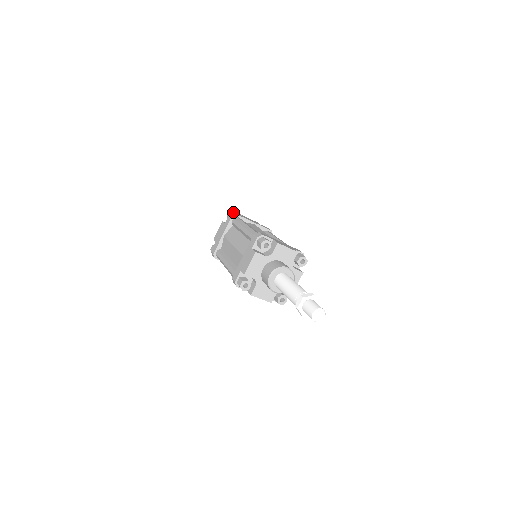
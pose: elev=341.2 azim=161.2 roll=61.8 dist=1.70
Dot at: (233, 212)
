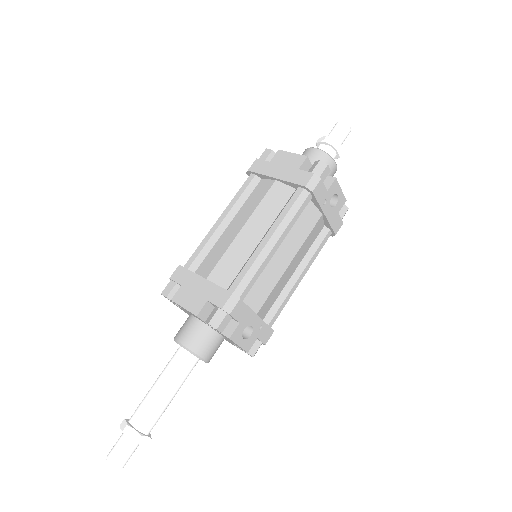
Dot at: occluded
